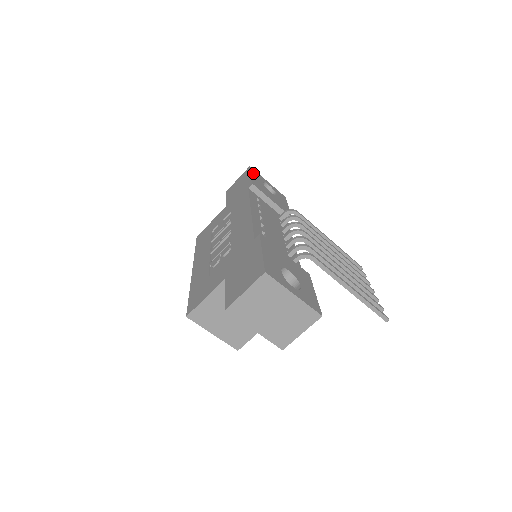
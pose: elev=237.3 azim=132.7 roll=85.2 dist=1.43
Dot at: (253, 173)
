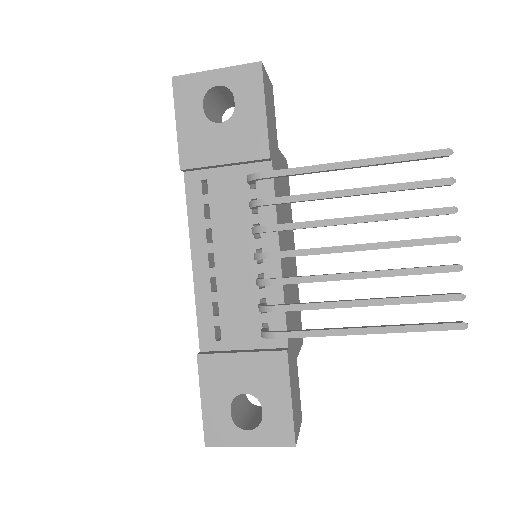
Dot at: (180, 104)
